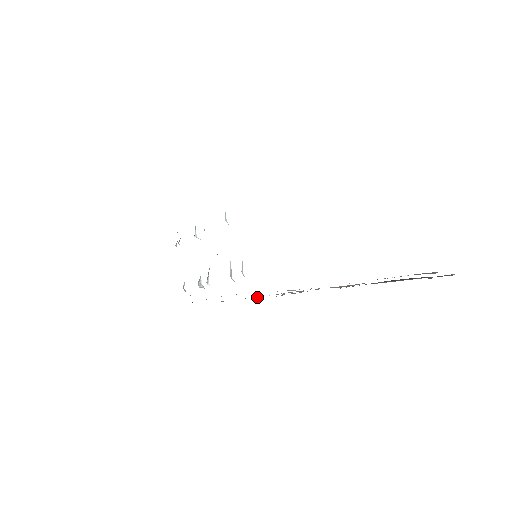
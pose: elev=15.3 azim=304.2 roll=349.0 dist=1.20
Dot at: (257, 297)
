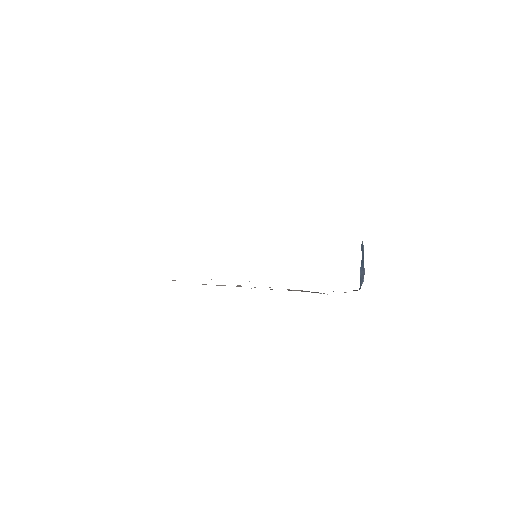
Dot at: occluded
